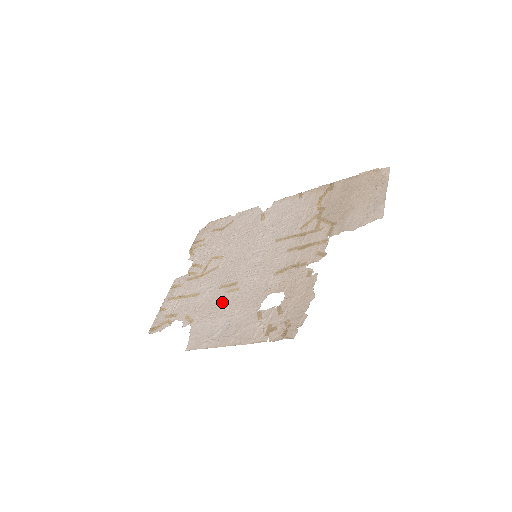
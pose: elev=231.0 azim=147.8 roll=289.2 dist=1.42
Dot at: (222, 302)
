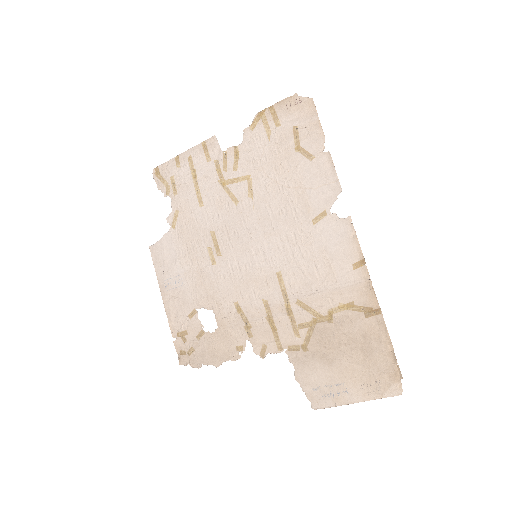
Dot at: (197, 252)
